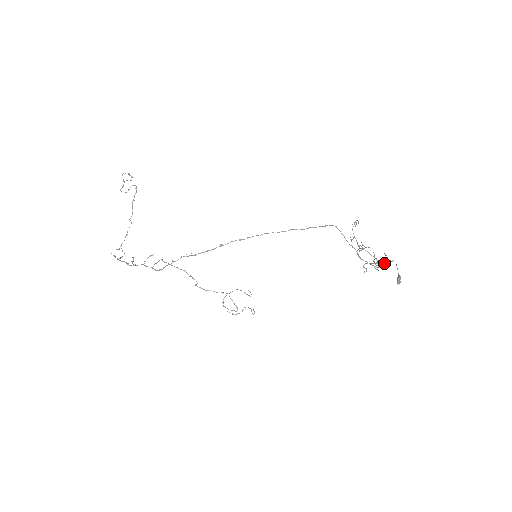
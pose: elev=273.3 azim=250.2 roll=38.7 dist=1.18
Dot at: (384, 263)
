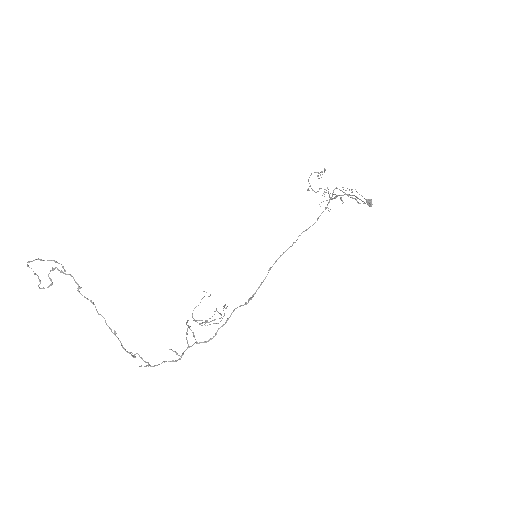
Dot at: occluded
